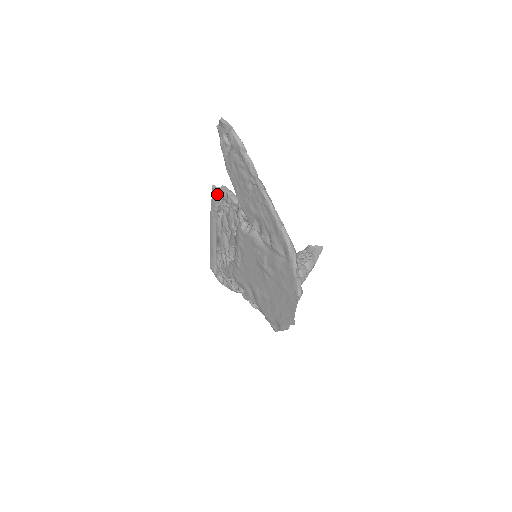
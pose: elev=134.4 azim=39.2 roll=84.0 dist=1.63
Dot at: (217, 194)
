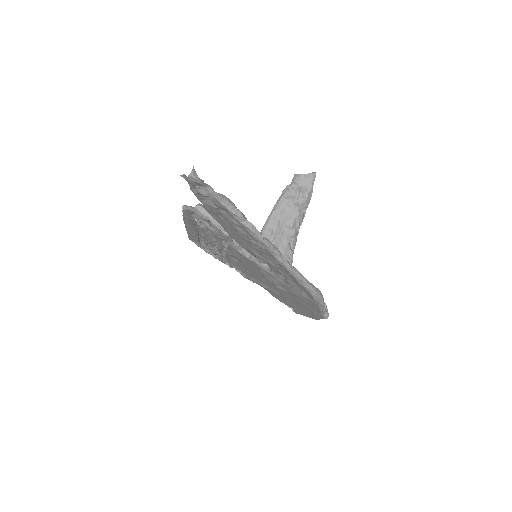
Dot at: (191, 213)
